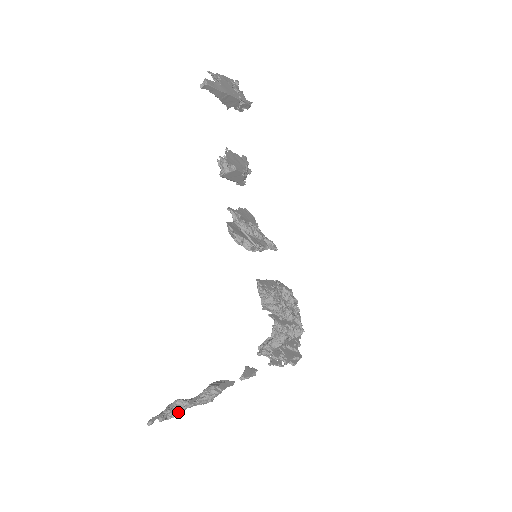
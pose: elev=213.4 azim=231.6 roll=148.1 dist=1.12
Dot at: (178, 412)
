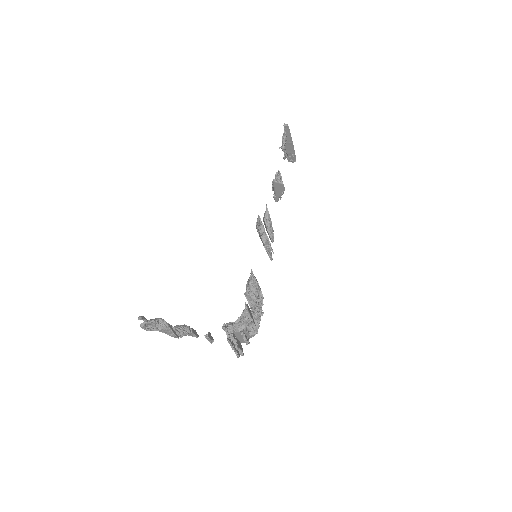
Dot at: (156, 329)
